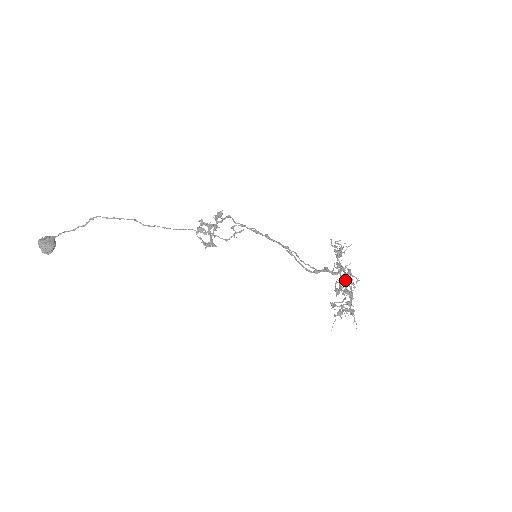
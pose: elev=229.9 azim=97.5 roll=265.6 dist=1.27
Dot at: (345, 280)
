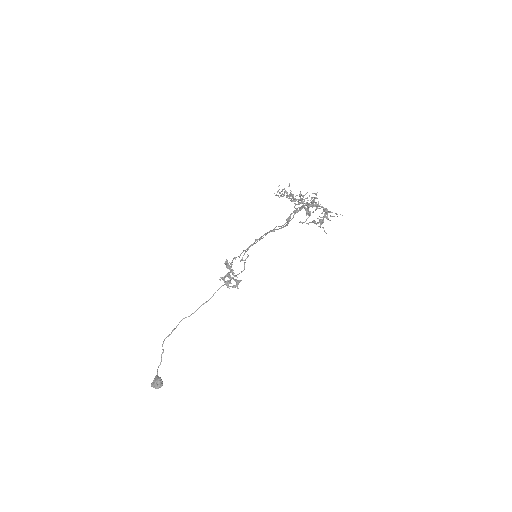
Dot at: (302, 202)
